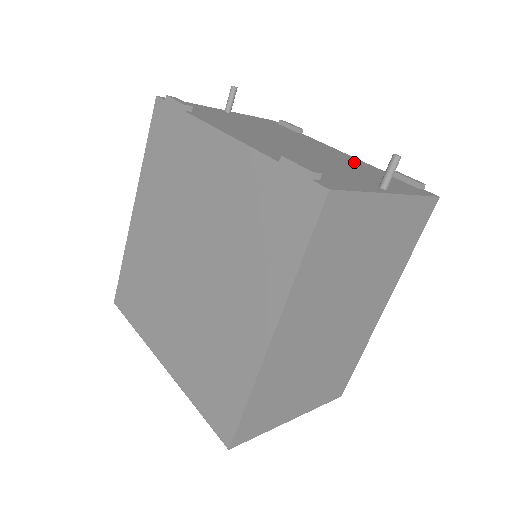
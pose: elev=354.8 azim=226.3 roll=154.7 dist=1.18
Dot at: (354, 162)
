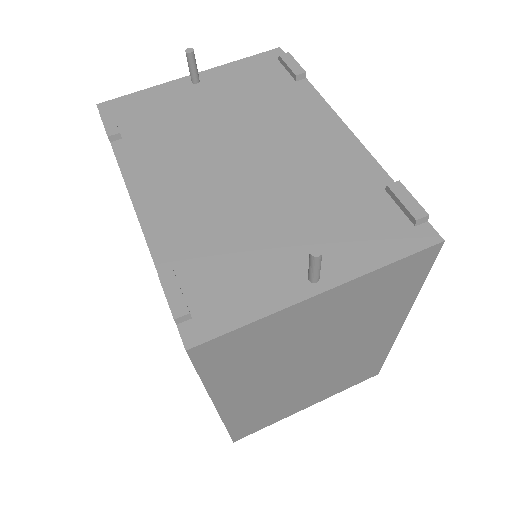
Dot at: (336, 168)
